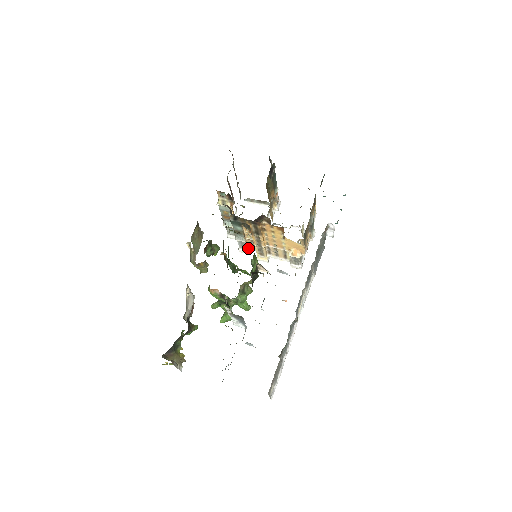
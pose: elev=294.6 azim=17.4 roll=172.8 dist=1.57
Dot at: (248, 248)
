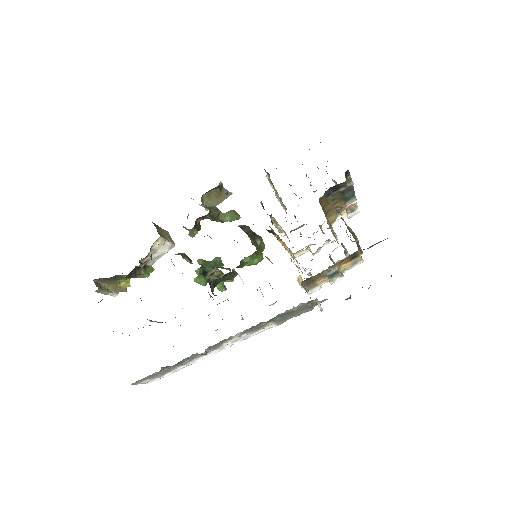
Dot at: (283, 232)
